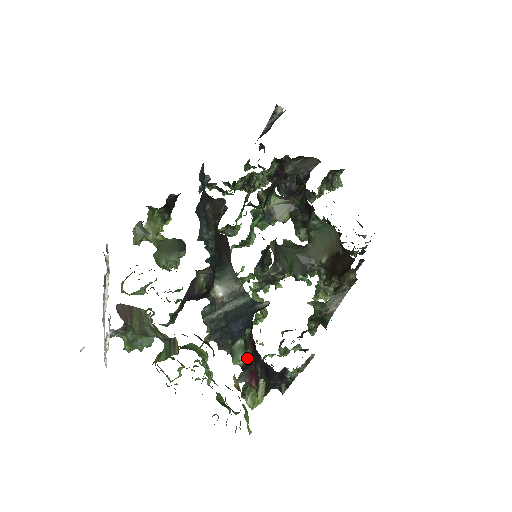
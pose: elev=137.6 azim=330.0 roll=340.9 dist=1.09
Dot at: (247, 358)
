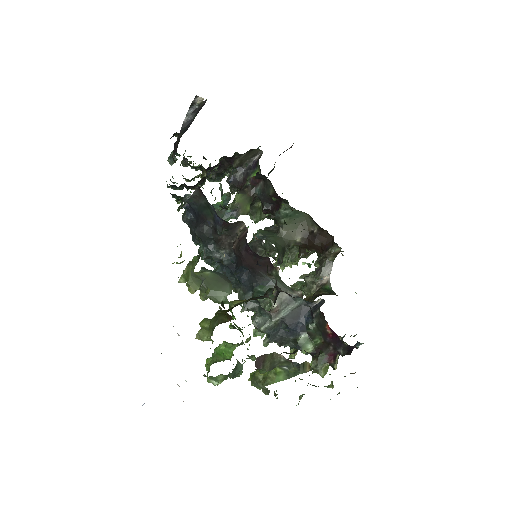
Dot at: (316, 345)
